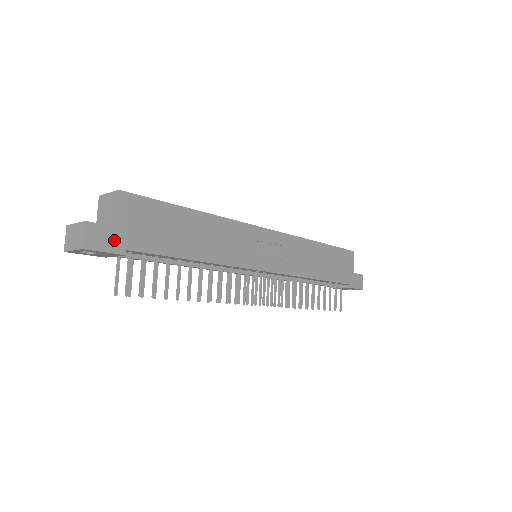
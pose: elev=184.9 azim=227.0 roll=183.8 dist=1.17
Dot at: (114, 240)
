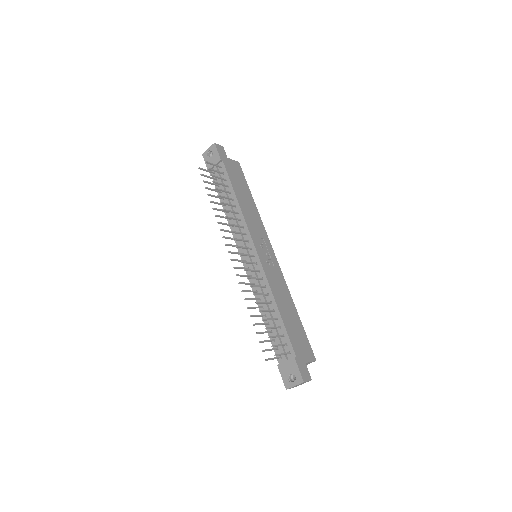
Dot at: (223, 156)
